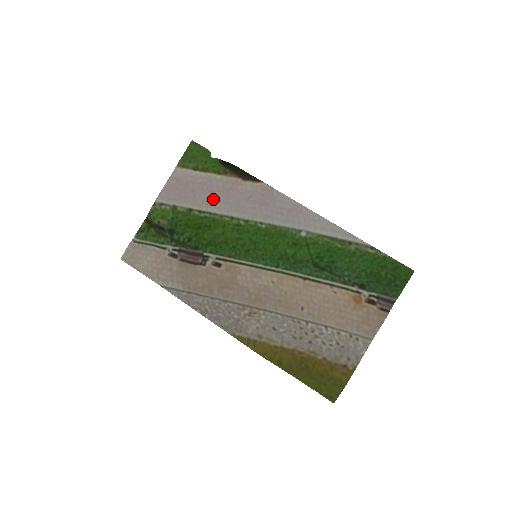
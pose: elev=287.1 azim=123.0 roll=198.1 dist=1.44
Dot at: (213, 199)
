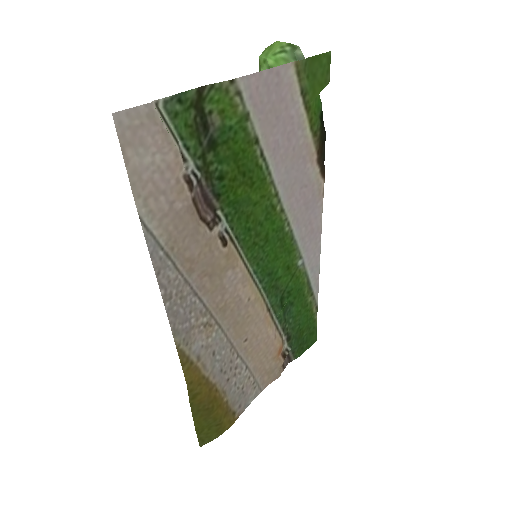
Dot at: (283, 152)
